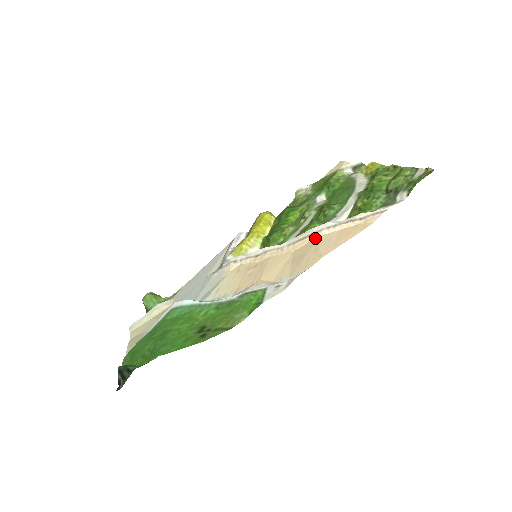
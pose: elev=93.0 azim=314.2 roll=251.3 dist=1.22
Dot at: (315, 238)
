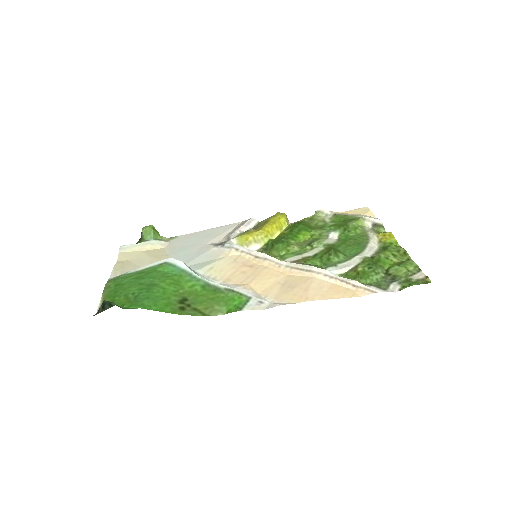
Dot at: (311, 276)
